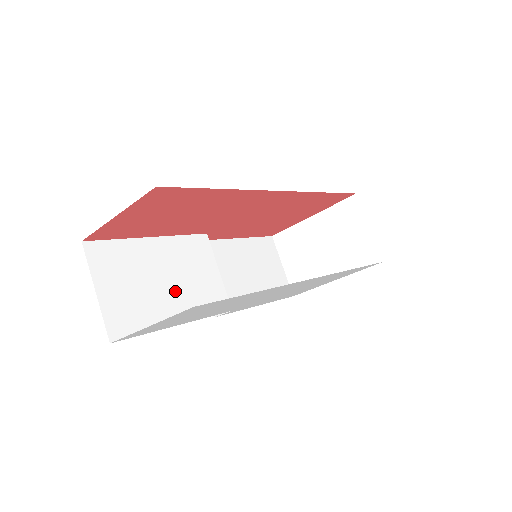
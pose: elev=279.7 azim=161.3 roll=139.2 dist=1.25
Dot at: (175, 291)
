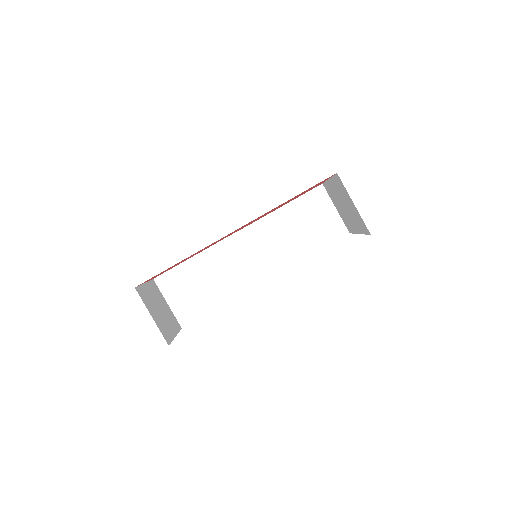
Dot at: (216, 285)
